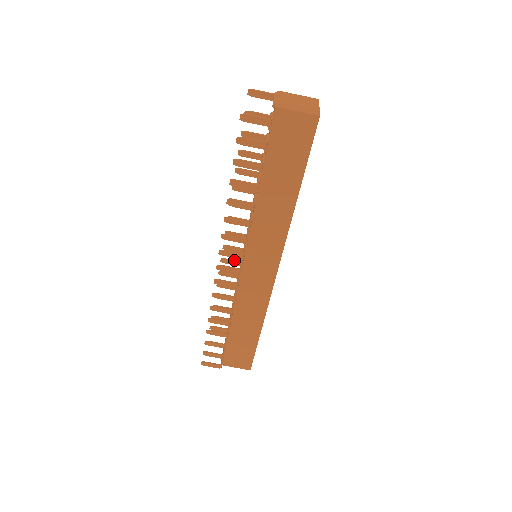
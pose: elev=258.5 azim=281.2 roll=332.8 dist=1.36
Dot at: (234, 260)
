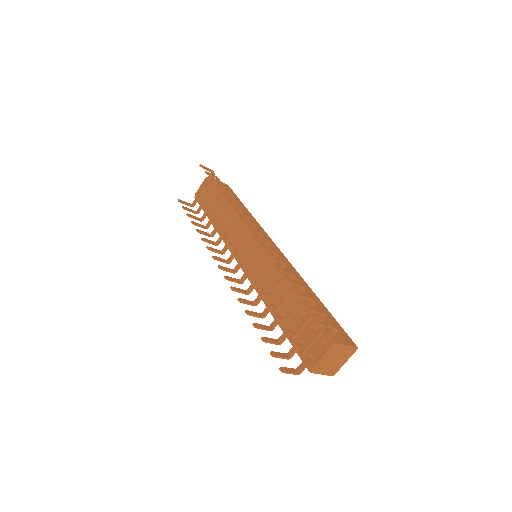
Dot at: (244, 215)
